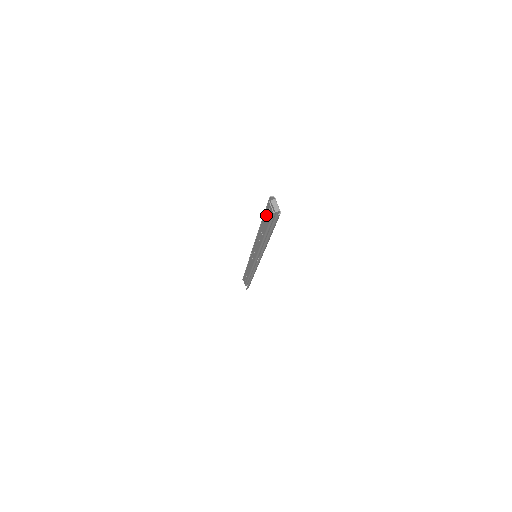
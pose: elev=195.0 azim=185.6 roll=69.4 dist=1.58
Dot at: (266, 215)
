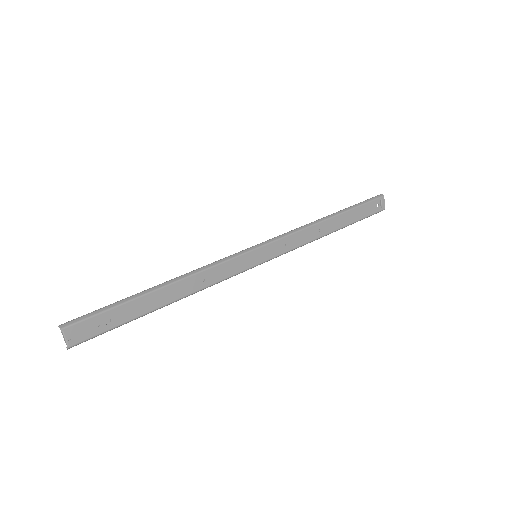
Dot at: (99, 317)
